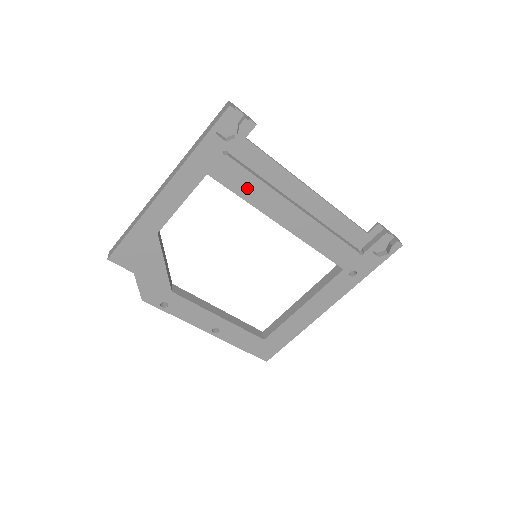
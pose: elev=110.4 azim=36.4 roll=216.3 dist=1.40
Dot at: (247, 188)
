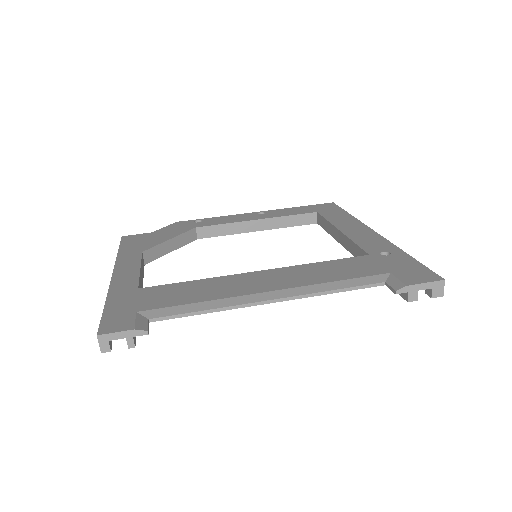
Dot at: occluded
